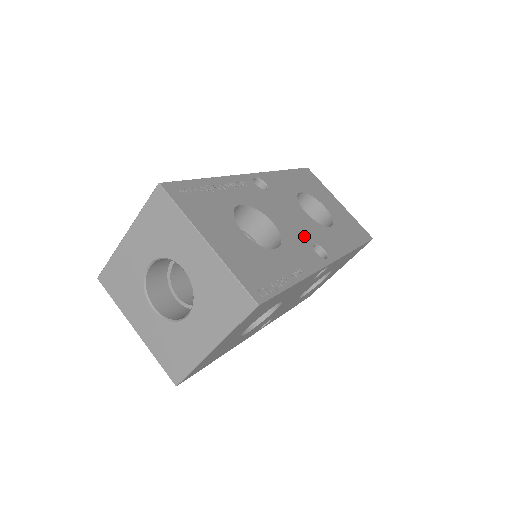
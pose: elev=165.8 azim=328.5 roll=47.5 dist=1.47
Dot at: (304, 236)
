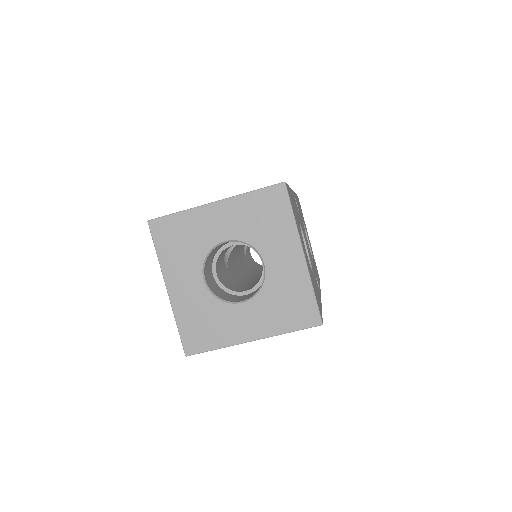
Dot at: occluded
